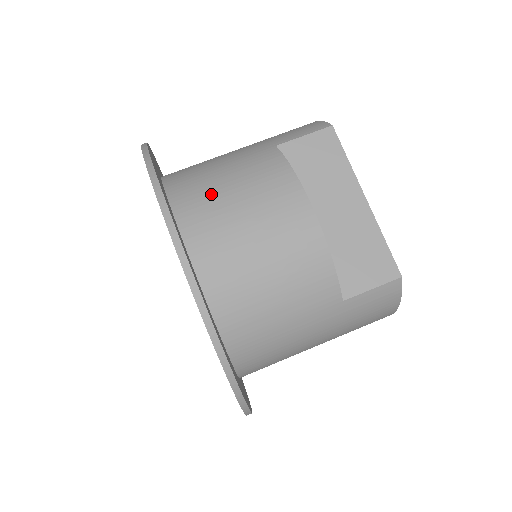
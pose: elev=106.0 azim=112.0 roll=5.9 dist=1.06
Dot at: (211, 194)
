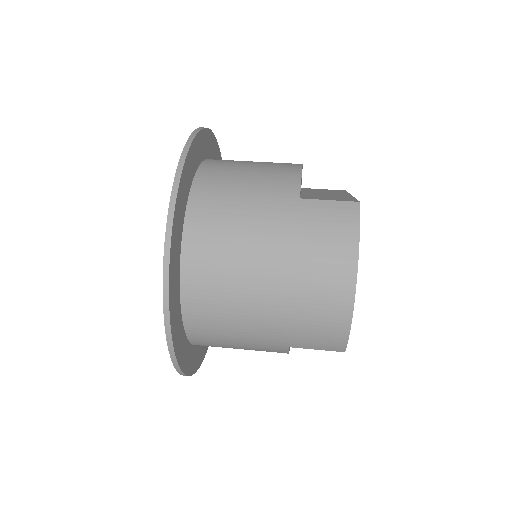
Dot at: occluded
